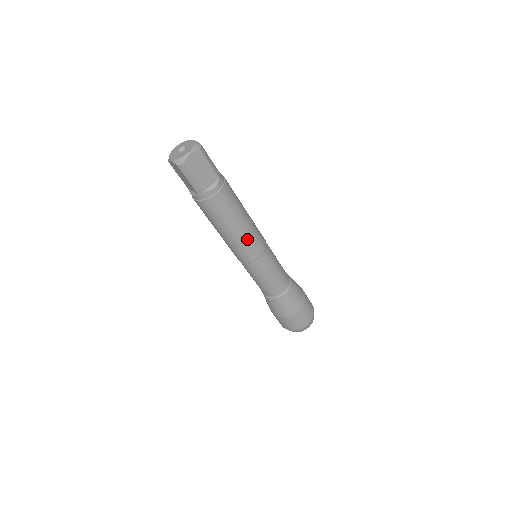
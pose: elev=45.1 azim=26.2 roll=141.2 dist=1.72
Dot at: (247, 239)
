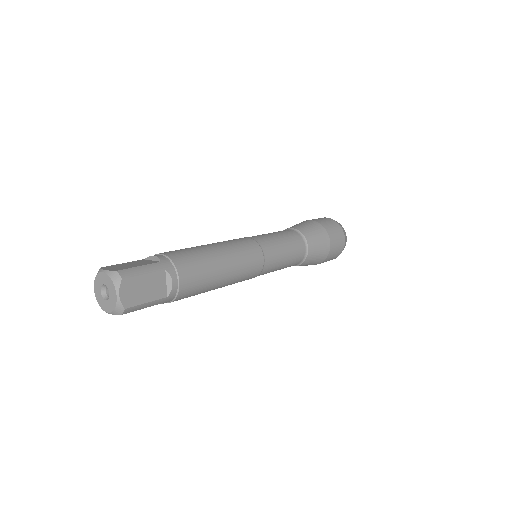
Dot at: occluded
